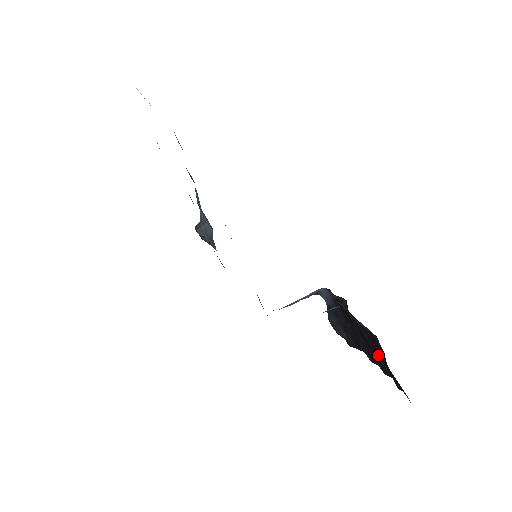
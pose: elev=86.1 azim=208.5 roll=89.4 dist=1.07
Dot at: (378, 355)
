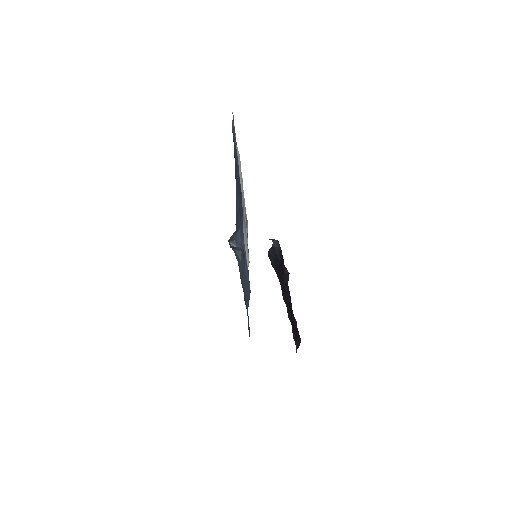
Dot at: (293, 326)
